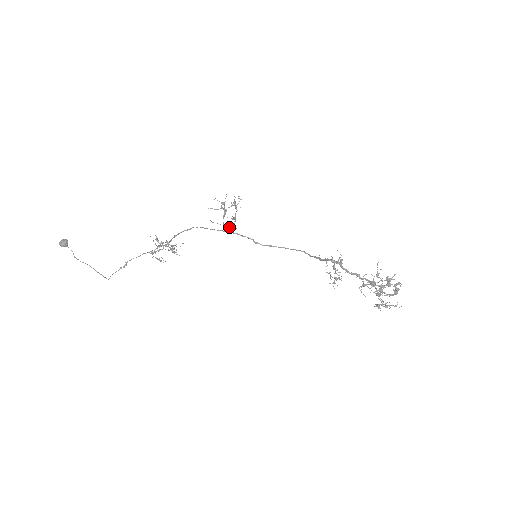
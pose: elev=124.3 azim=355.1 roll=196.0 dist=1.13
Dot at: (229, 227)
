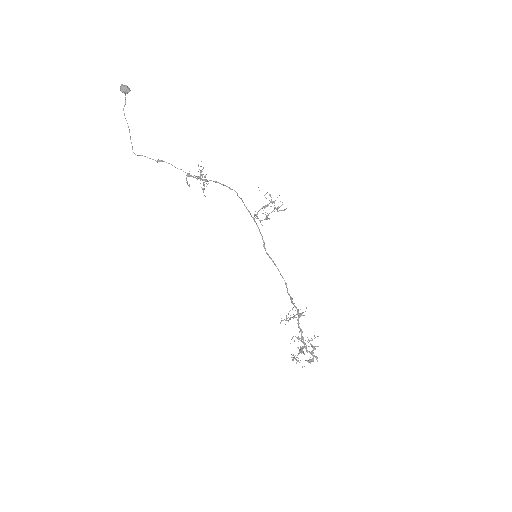
Dot at: occluded
